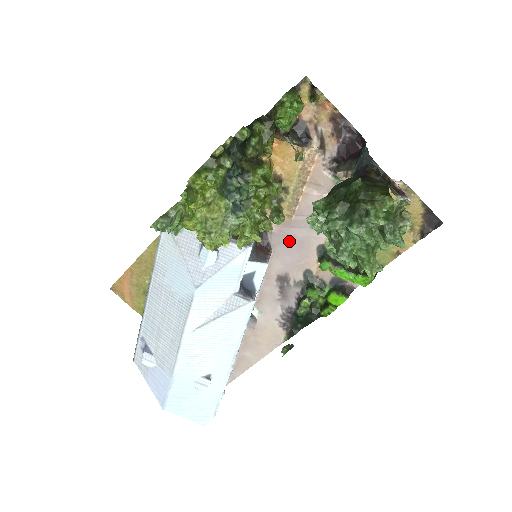
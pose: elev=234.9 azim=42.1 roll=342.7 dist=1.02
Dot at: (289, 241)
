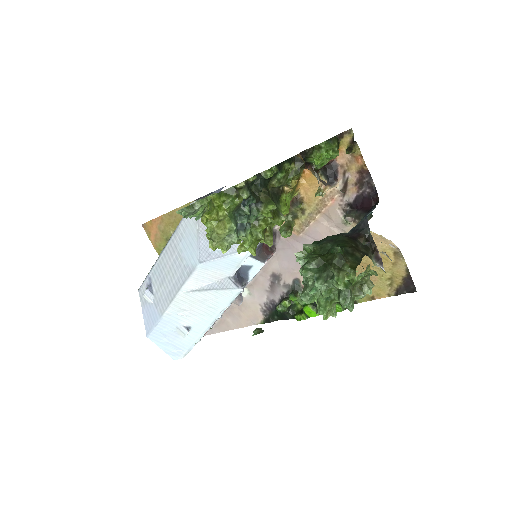
Dot at: (291, 251)
